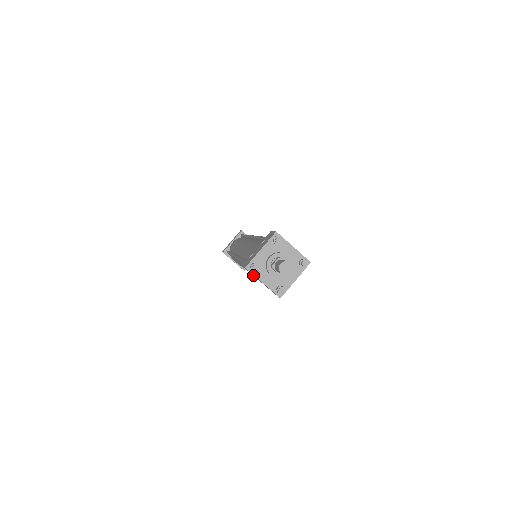
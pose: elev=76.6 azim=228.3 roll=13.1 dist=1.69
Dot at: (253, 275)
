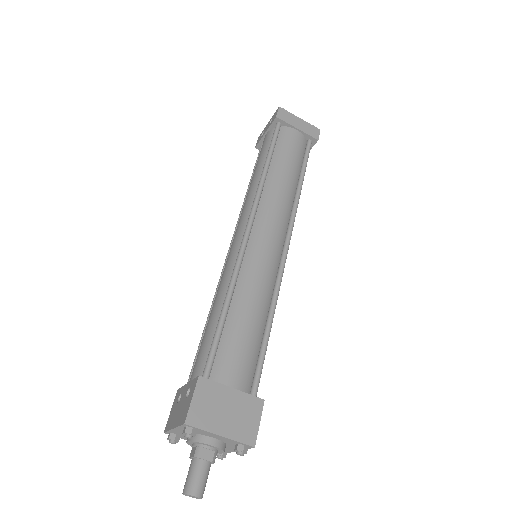
Dot at: occluded
